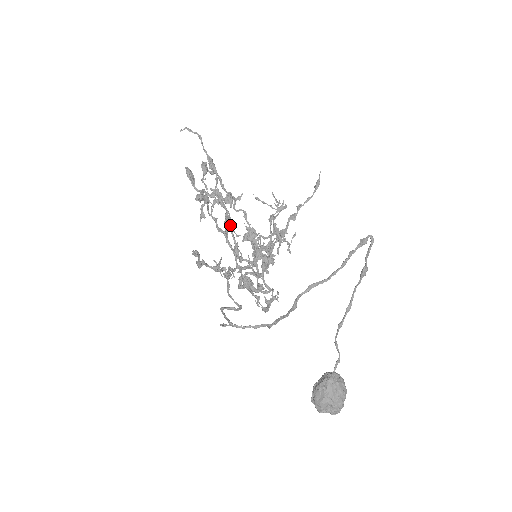
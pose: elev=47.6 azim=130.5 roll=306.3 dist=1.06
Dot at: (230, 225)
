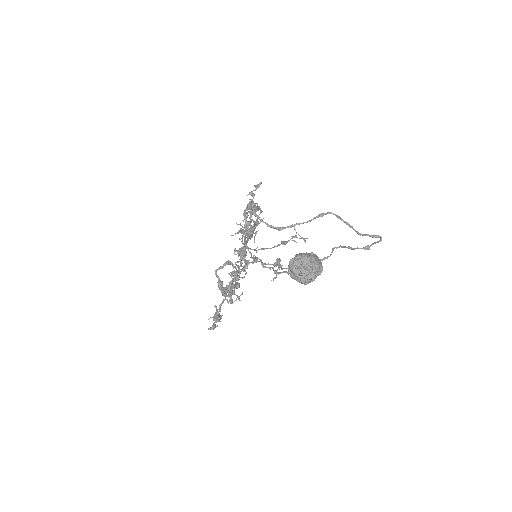
Dot at: (256, 232)
